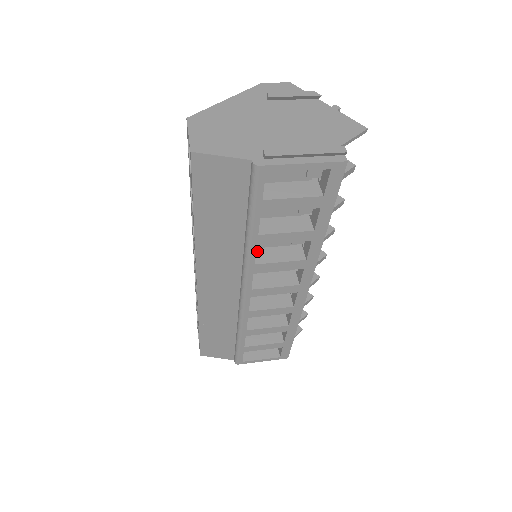
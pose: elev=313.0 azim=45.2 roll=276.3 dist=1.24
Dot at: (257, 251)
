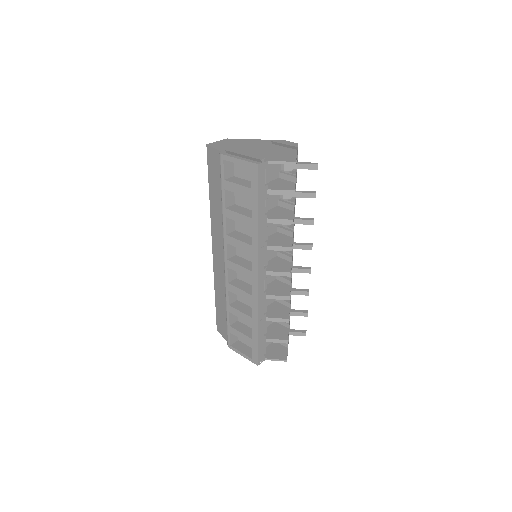
Dot at: (236, 232)
